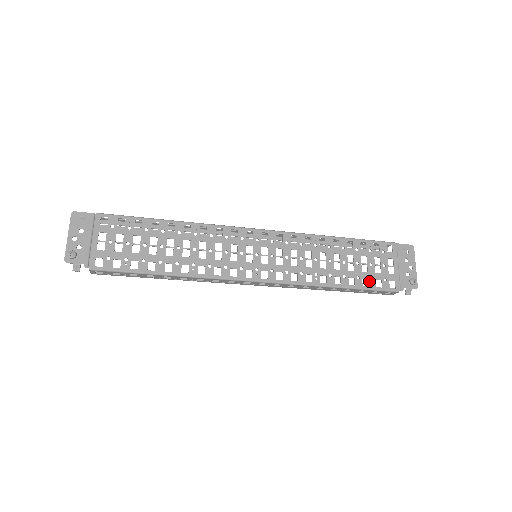
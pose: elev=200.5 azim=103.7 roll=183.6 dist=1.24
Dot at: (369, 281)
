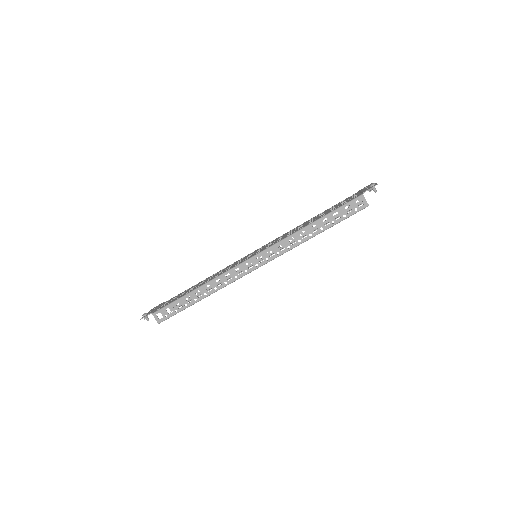
Dot at: occluded
